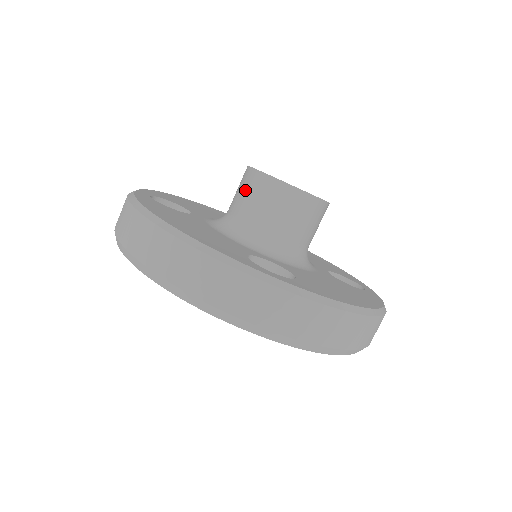
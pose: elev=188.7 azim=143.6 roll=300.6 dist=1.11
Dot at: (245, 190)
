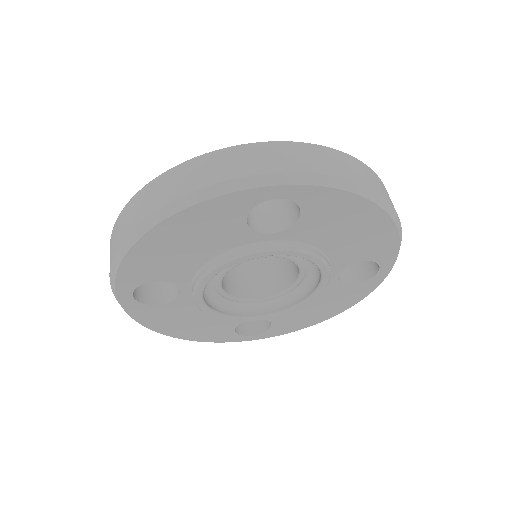
Dot at: occluded
